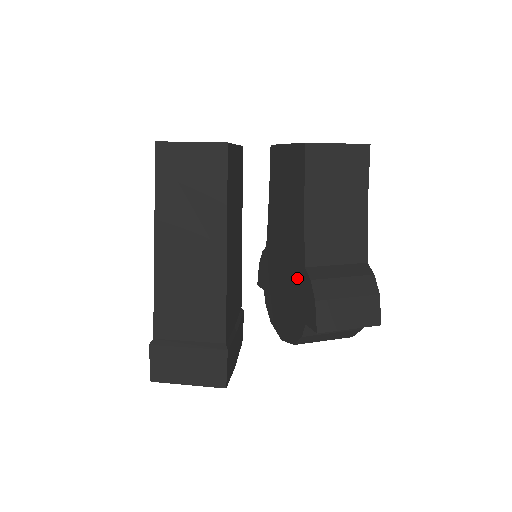
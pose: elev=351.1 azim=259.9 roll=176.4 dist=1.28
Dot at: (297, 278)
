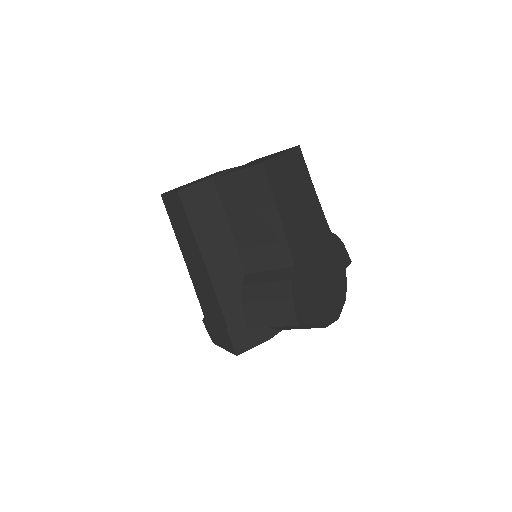
Dot at: occluded
